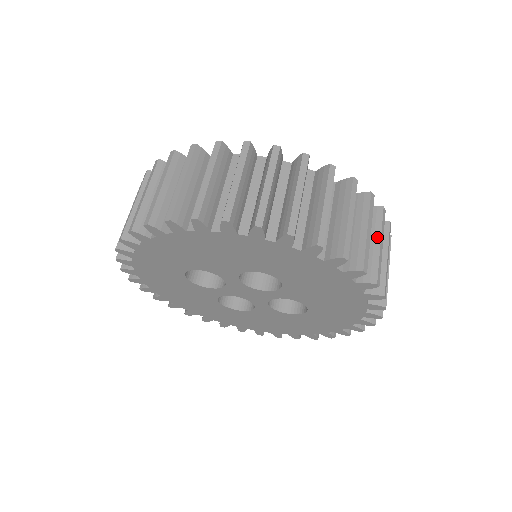
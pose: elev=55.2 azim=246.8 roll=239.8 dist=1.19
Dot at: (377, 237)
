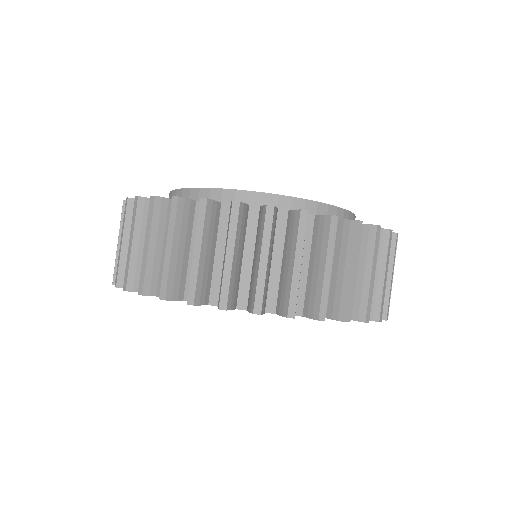
Dot at: (382, 268)
